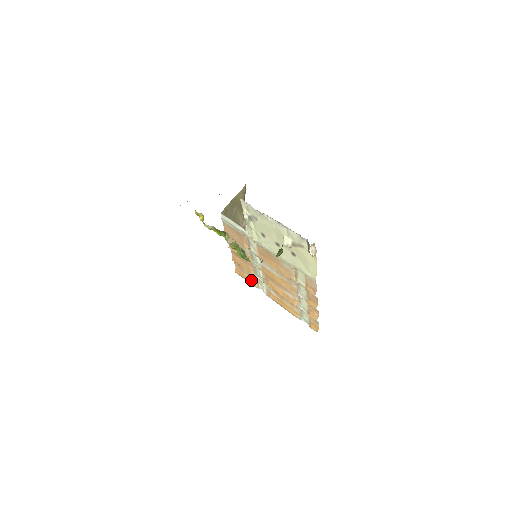
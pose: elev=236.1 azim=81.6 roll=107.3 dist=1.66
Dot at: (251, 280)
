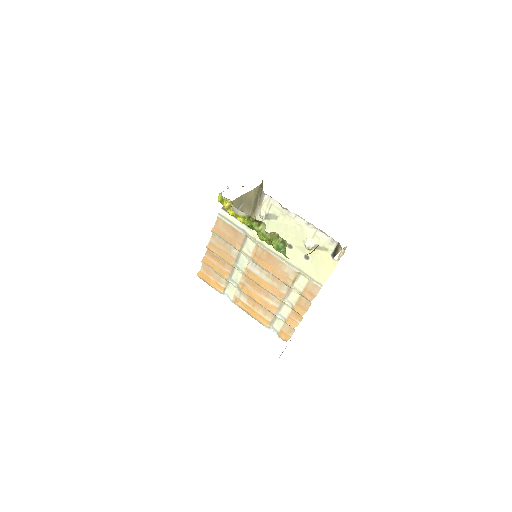
Dot at: (217, 285)
